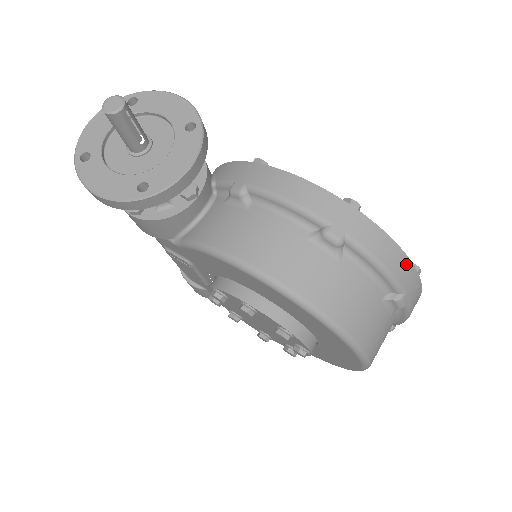
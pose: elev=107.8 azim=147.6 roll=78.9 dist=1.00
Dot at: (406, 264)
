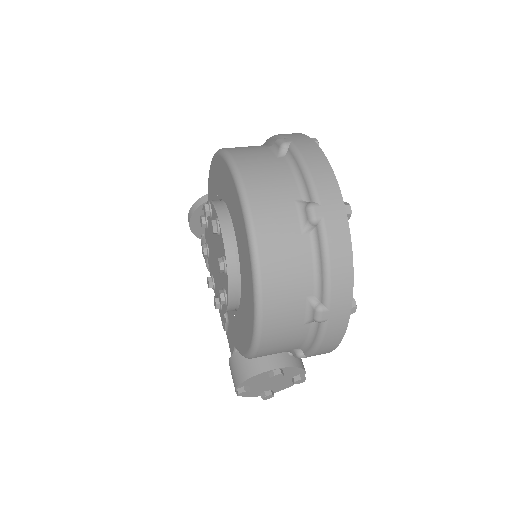
Dot at: (296, 134)
